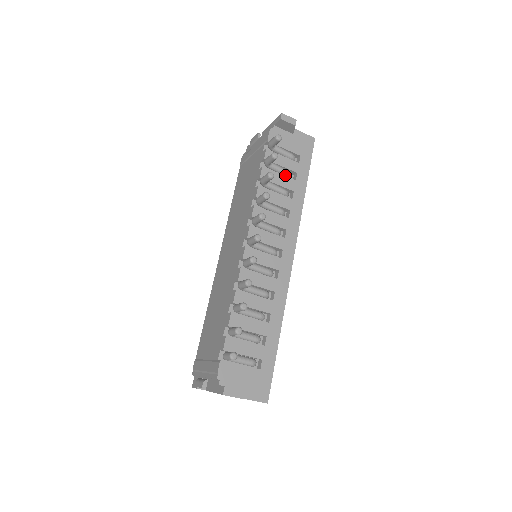
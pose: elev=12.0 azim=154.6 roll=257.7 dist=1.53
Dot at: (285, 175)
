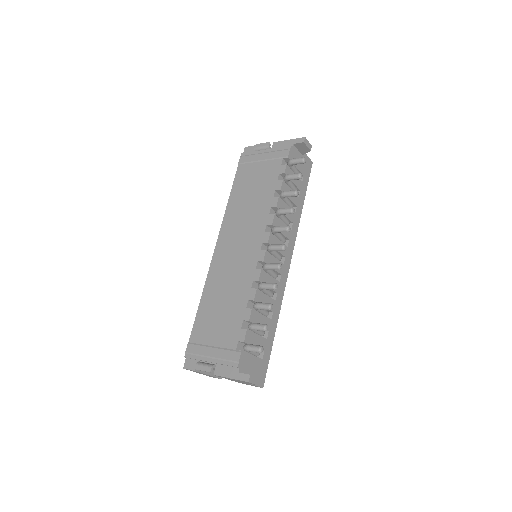
Dot at: occluded
